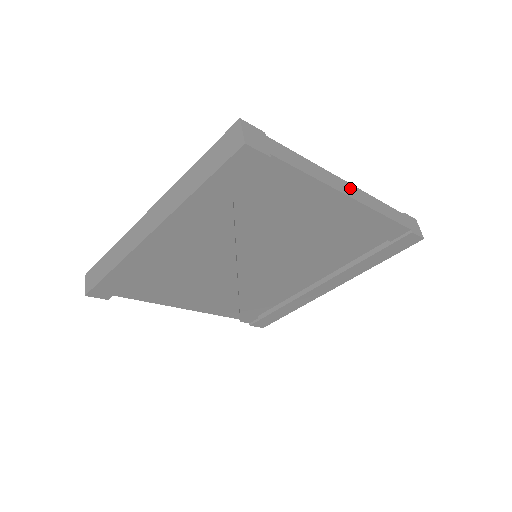
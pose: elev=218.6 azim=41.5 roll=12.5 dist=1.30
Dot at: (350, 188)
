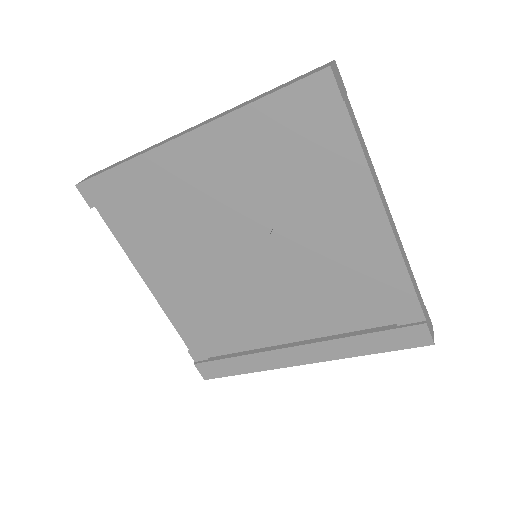
Dot at: (391, 218)
